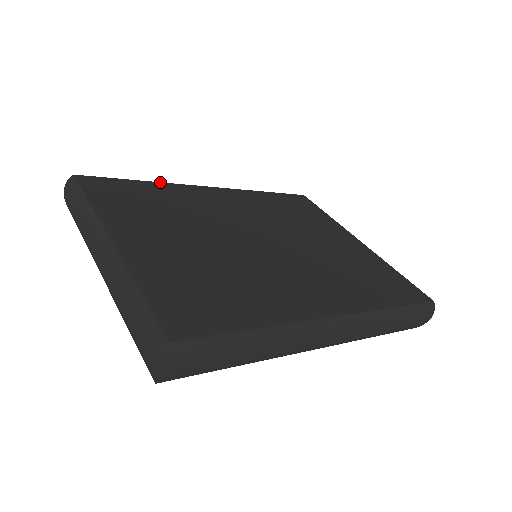
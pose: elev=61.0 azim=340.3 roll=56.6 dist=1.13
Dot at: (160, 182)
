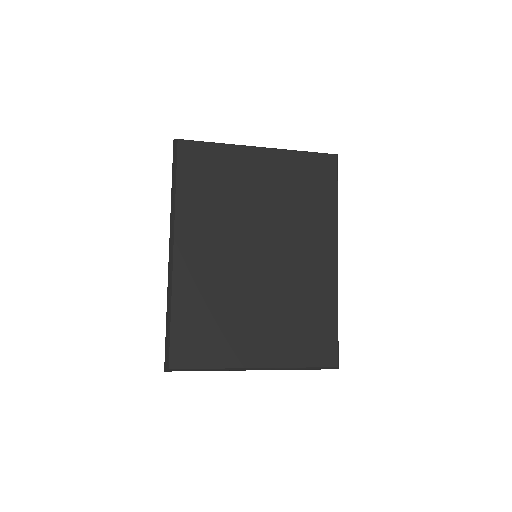
Dot at: (171, 299)
